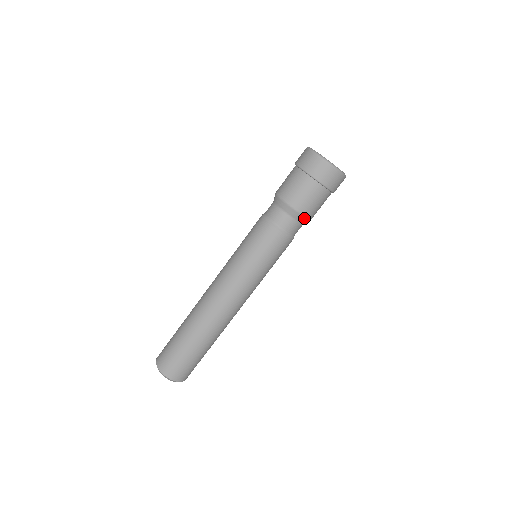
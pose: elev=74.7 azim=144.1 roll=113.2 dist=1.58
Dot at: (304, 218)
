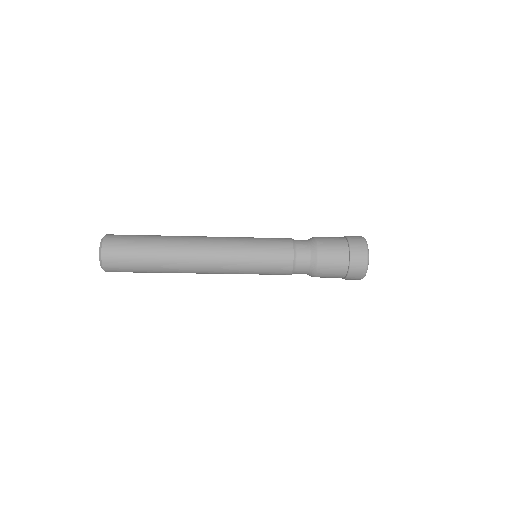
Dot at: (314, 274)
